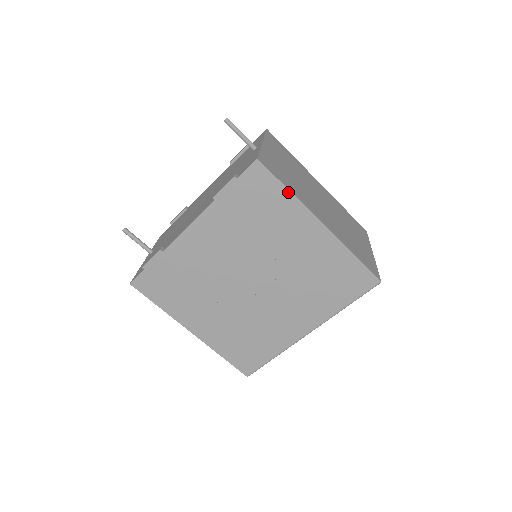
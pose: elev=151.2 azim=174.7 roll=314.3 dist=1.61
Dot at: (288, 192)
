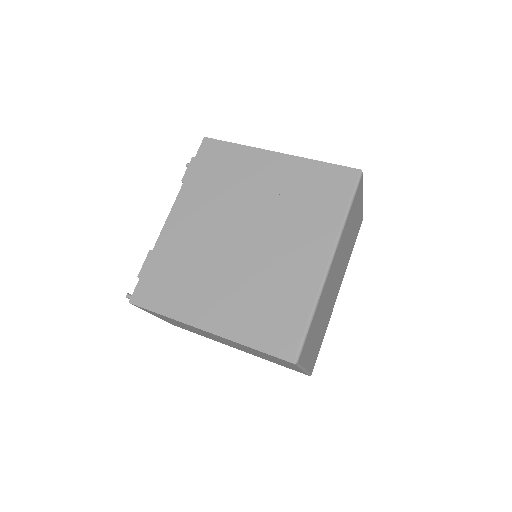
Dot at: (238, 146)
